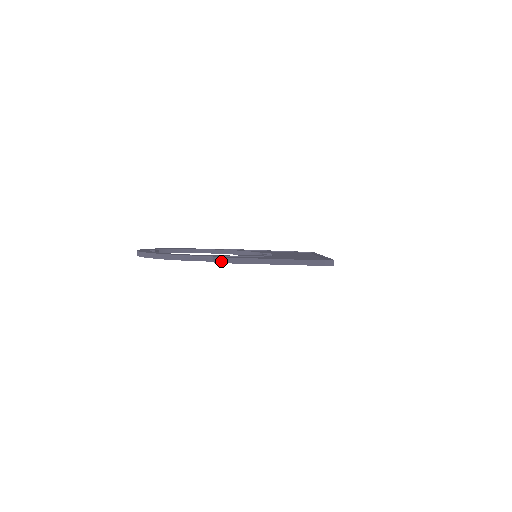
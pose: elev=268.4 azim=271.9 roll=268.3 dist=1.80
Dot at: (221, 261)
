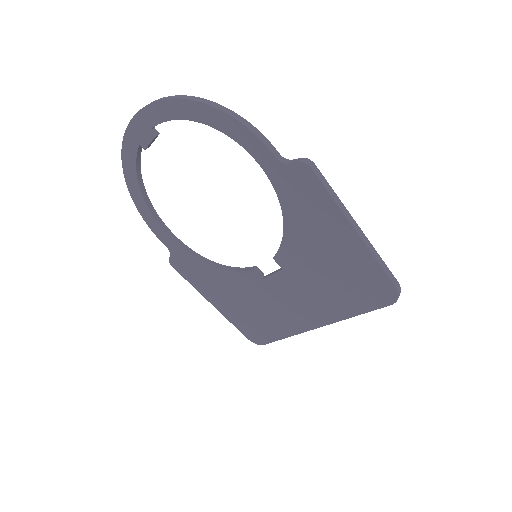
Dot at: (311, 164)
